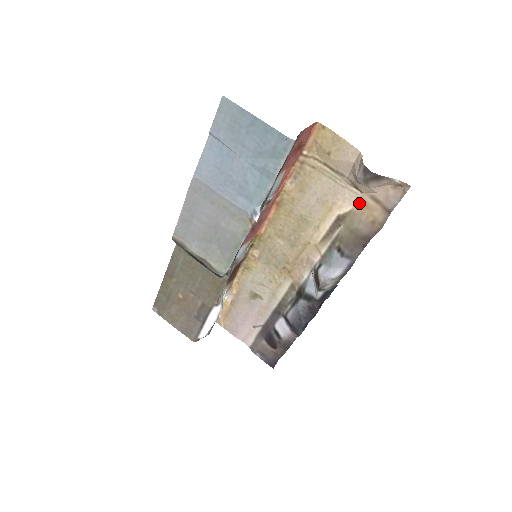
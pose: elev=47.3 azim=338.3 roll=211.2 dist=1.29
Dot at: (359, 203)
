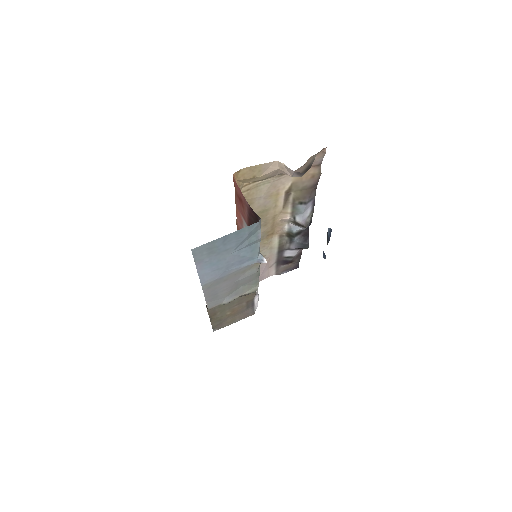
Dot at: (295, 177)
